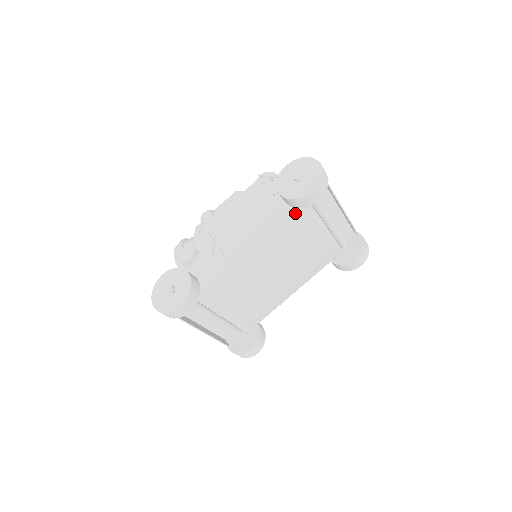
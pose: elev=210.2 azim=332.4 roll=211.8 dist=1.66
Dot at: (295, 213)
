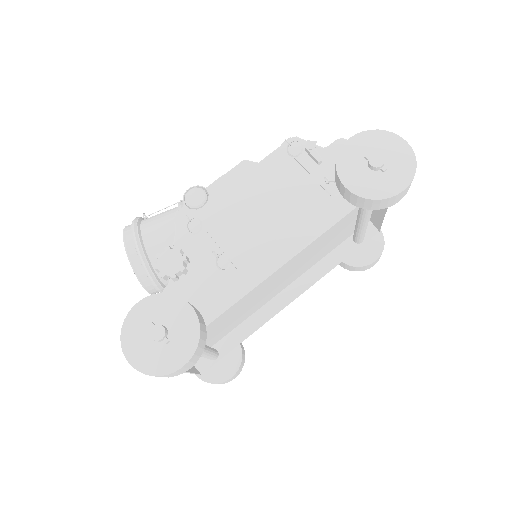
Dot at: occluded
